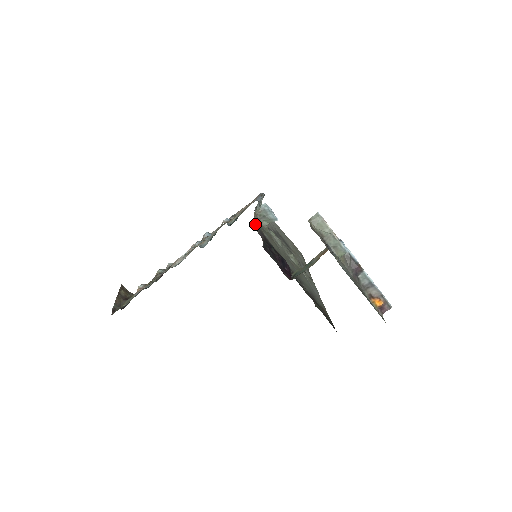
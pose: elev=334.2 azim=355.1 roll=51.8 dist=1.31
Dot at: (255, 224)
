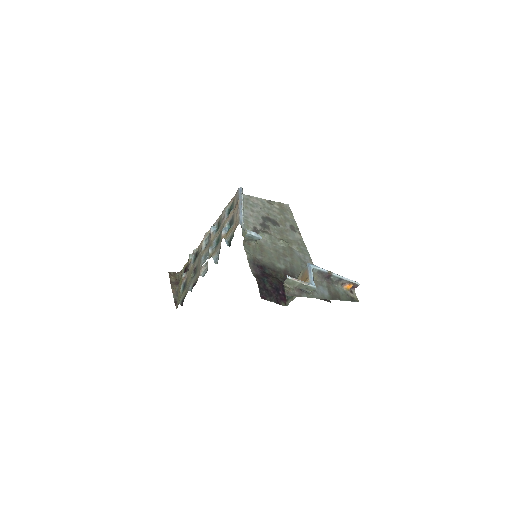
Dot at: (247, 259)
